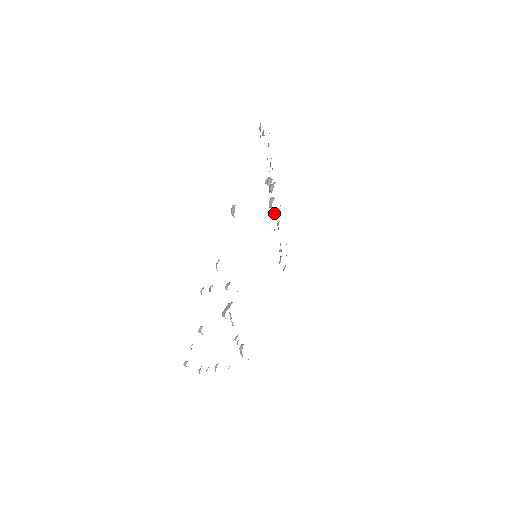
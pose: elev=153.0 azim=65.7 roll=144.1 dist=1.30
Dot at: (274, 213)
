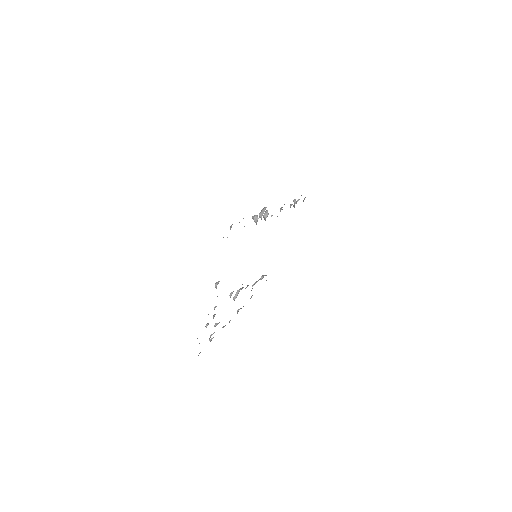
Dot at: occluded
